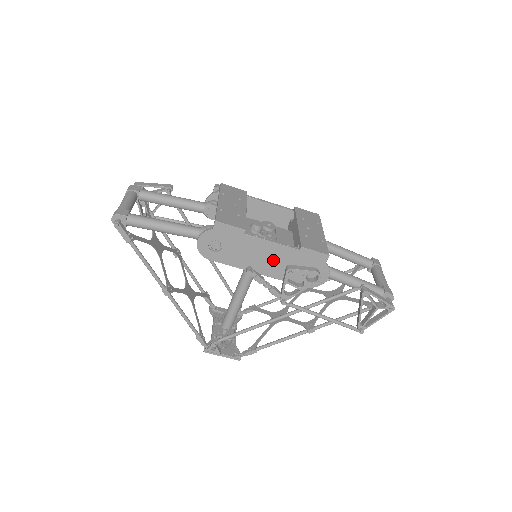
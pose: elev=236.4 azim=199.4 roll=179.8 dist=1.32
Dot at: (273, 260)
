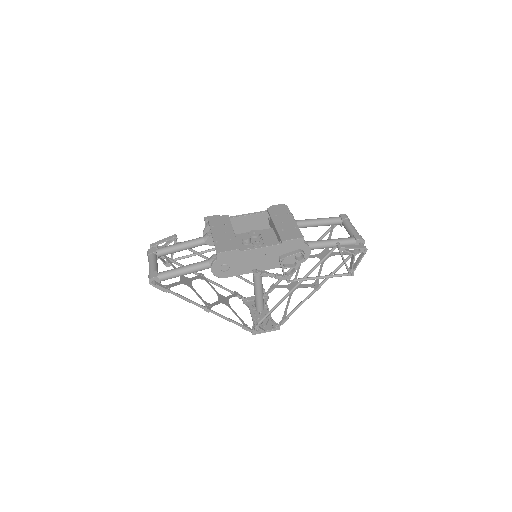
Dot at: (267, 258)
